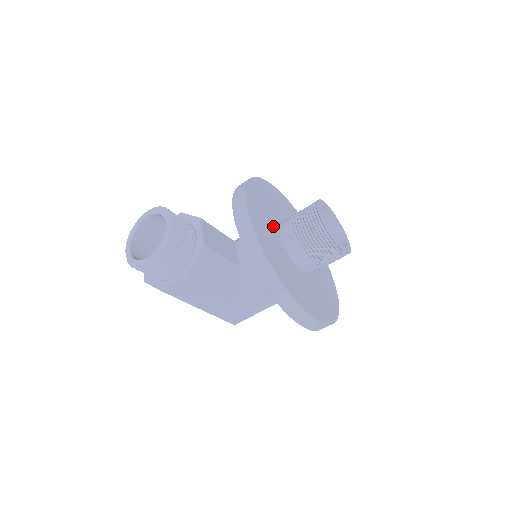
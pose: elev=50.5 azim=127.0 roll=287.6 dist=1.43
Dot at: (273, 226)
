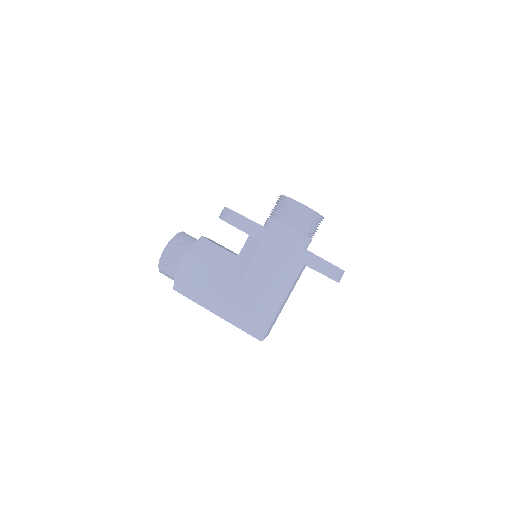
Dot at: occluded
